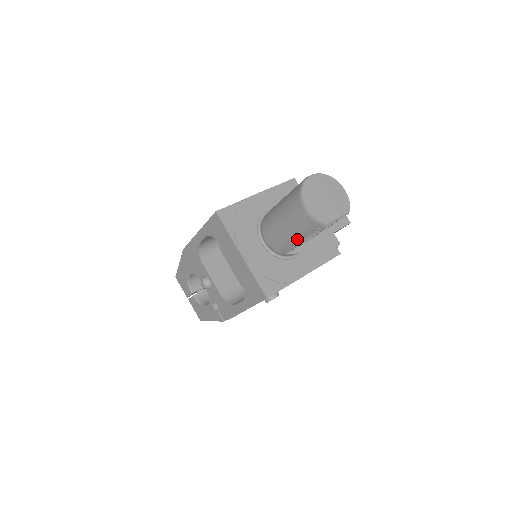
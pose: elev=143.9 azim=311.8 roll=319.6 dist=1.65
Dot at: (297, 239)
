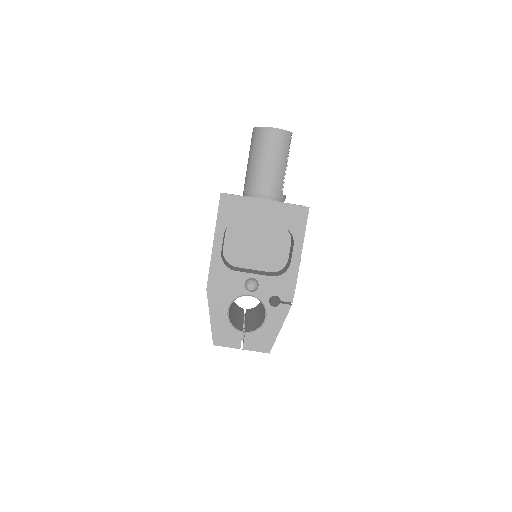
Dot at: (283, 165)
